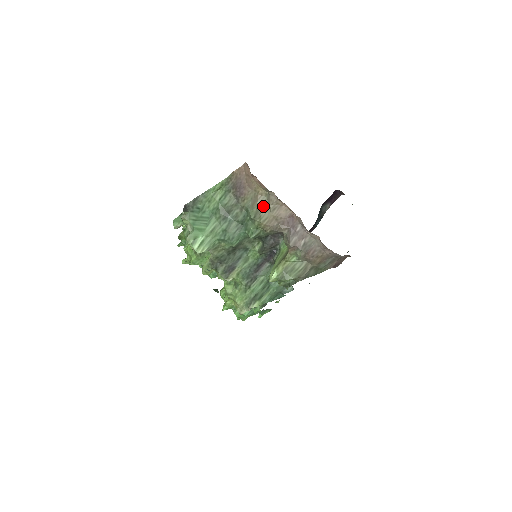
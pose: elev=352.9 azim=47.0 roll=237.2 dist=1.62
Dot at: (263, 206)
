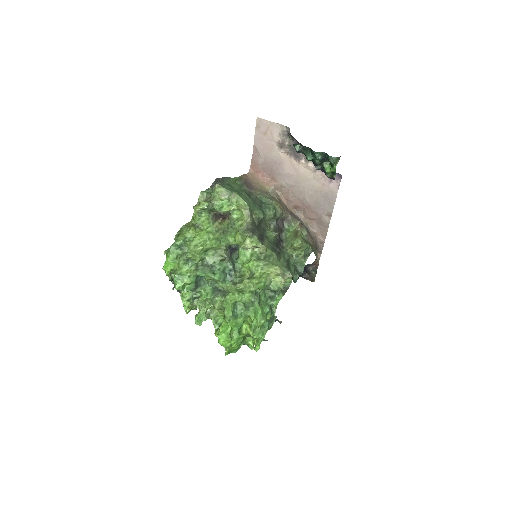
Dot at: (272, 196)
